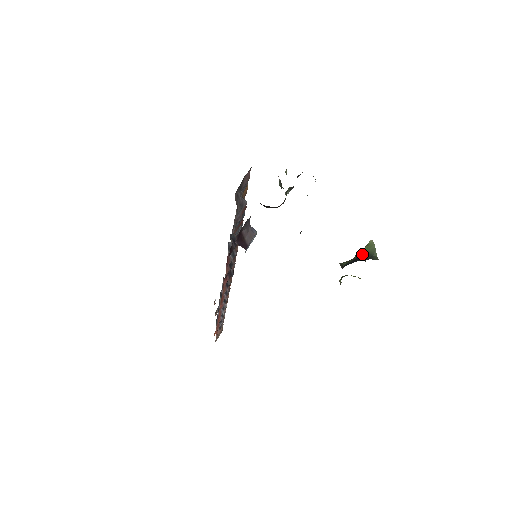
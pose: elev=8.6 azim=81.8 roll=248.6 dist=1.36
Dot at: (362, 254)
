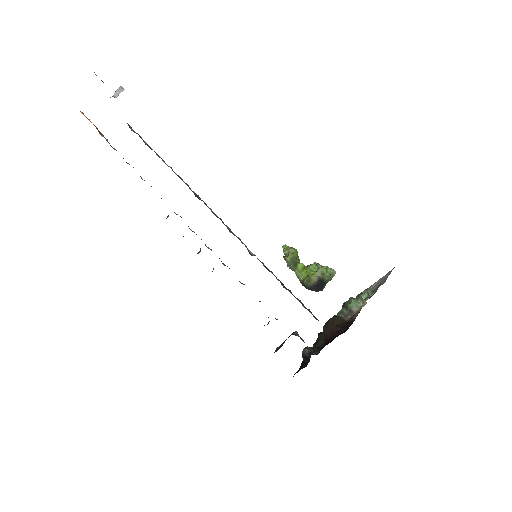
Dot at: (322, 282)
